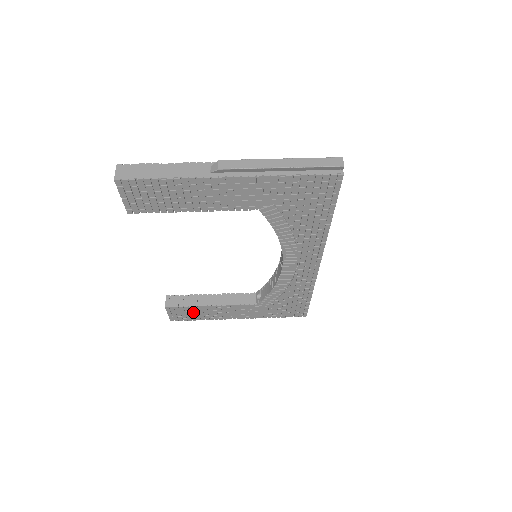
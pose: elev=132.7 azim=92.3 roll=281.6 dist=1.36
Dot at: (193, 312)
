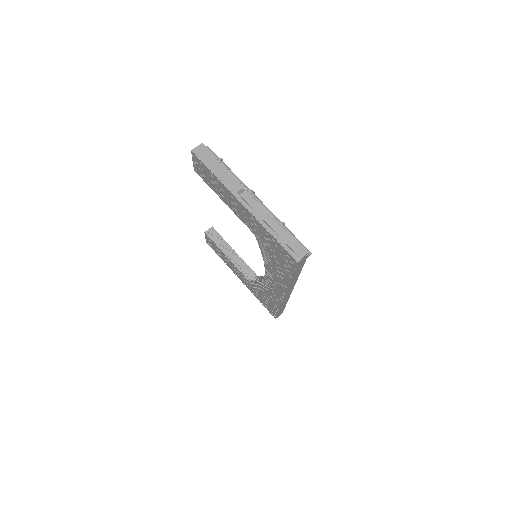
Dot at: (218, 250)
